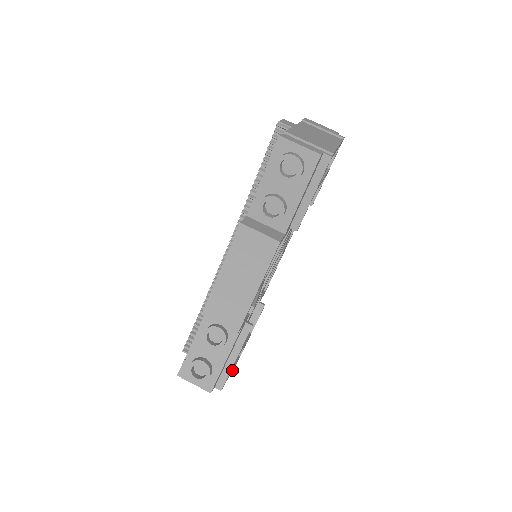
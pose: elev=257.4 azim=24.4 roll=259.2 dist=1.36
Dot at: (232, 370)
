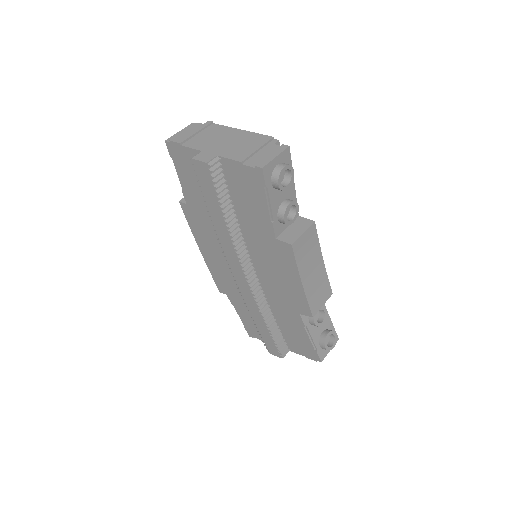
Dot at: occluded
